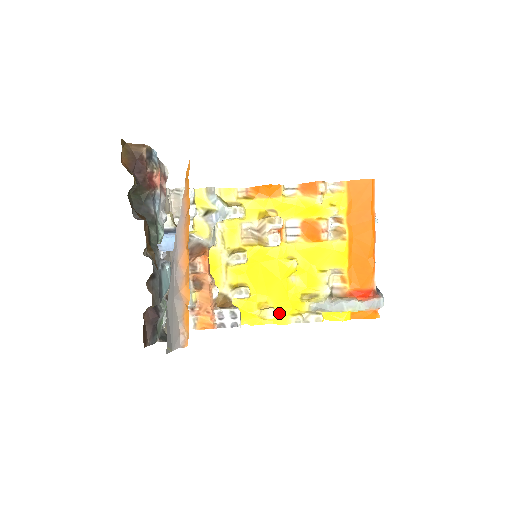
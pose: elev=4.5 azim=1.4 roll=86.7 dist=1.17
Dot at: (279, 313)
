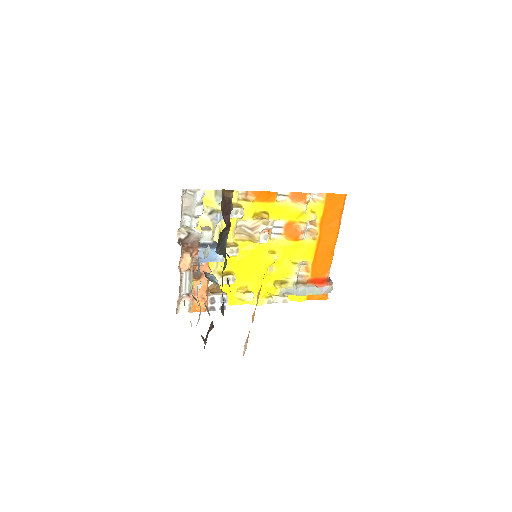
Dot at: (255, 295)
